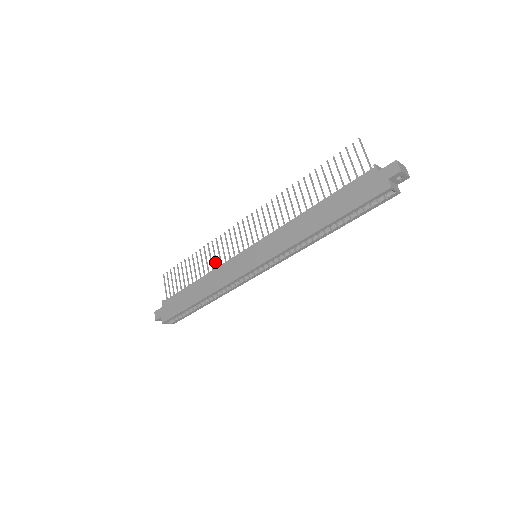
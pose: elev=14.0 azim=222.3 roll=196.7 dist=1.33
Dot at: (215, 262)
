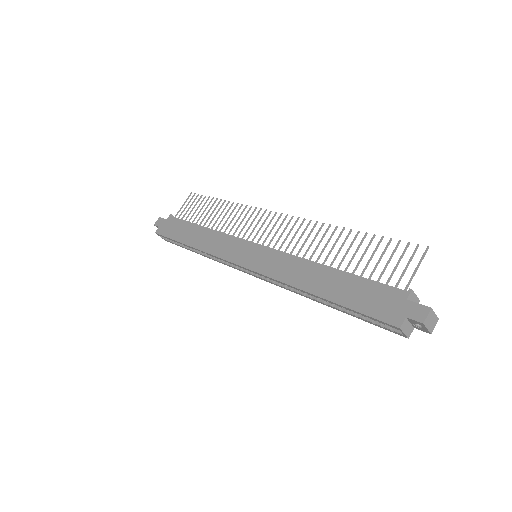
Dot at: (227, 226)
